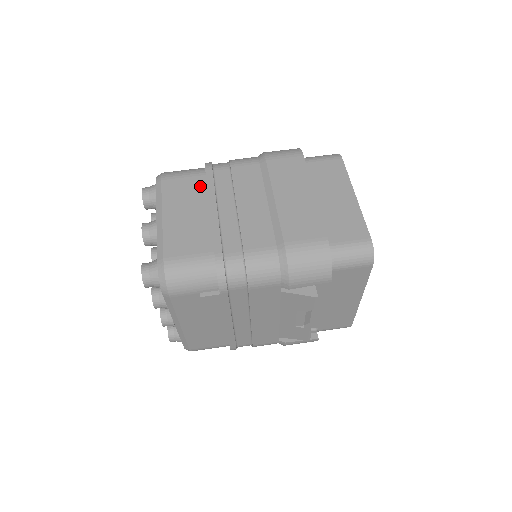
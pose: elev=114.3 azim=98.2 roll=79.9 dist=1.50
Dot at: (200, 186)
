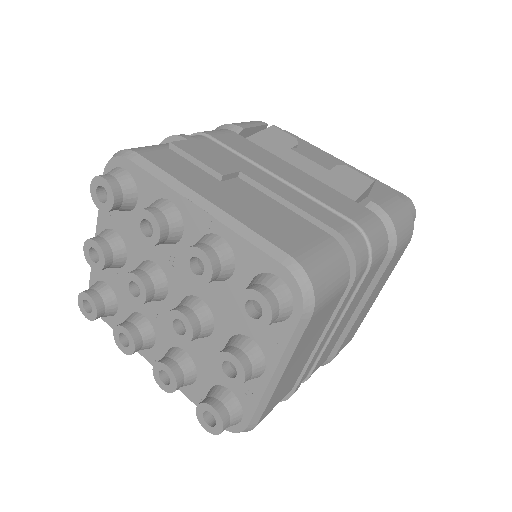
Dot at: occluded
